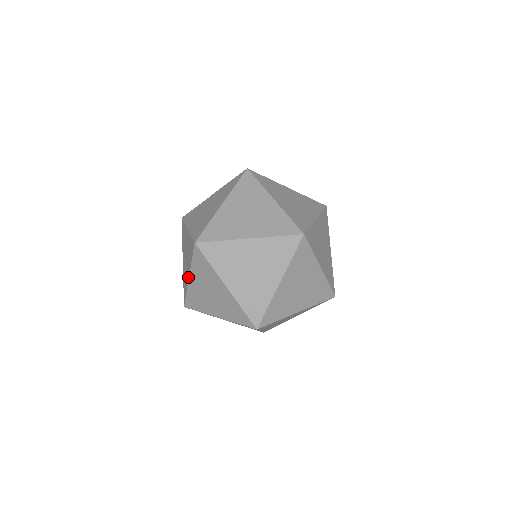
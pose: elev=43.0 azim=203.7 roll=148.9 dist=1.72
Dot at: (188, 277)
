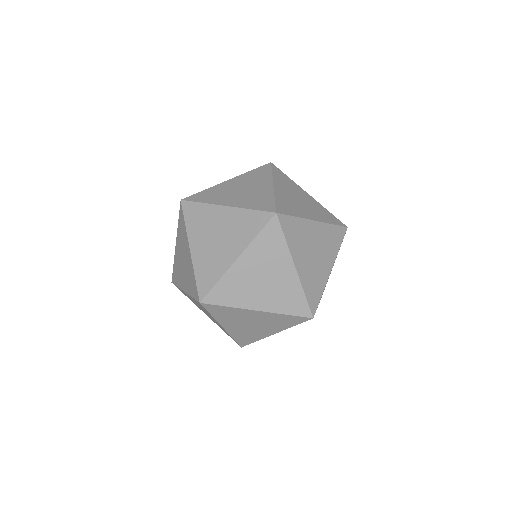
Dot at: (234, 259)
